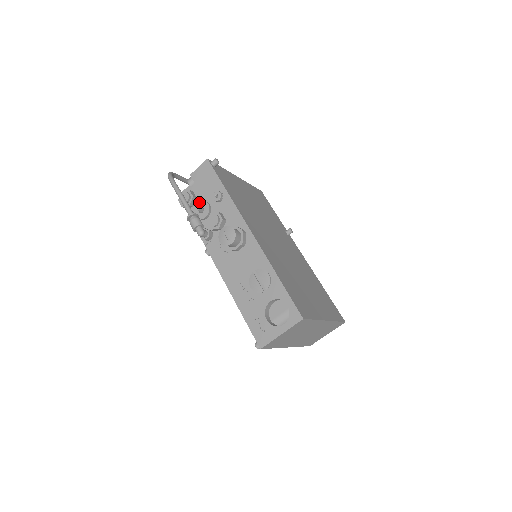
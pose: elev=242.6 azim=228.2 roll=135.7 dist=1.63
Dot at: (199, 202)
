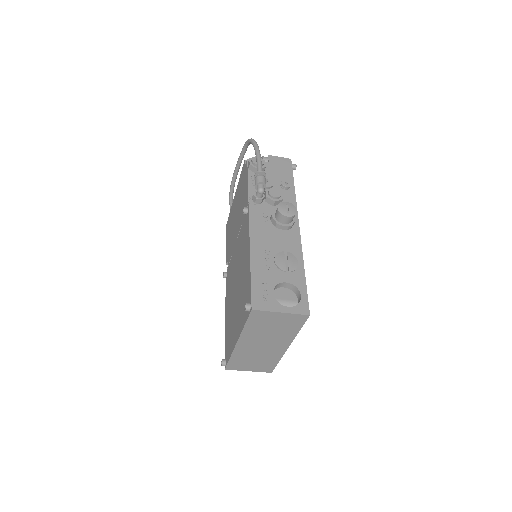
Dot at: (267, 174)
